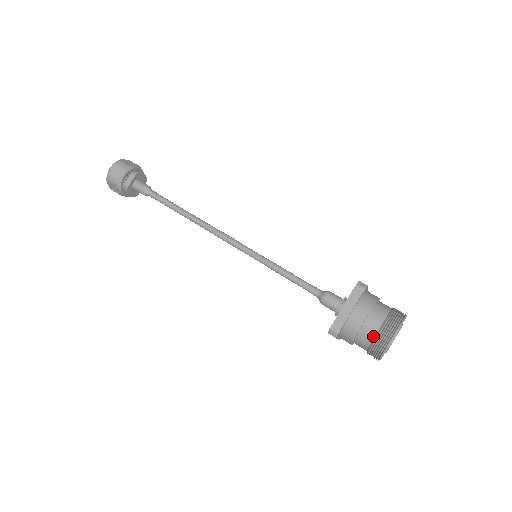
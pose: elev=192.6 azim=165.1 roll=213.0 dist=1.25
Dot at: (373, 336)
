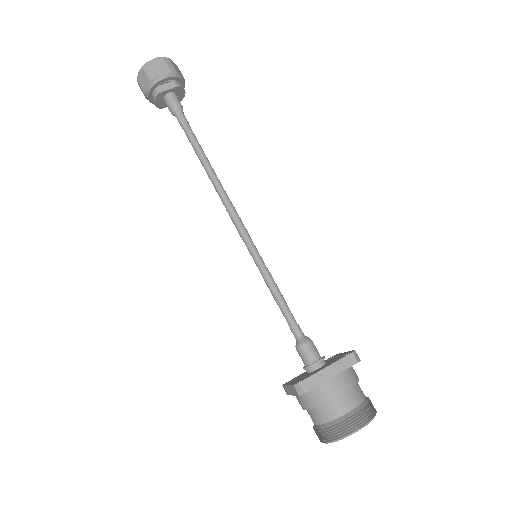
Dot at: (338, 416)
